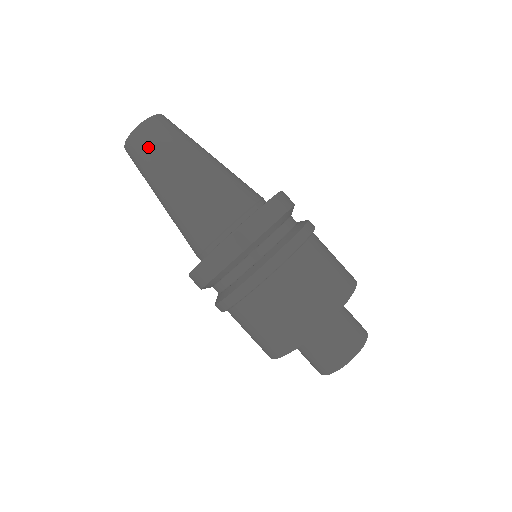
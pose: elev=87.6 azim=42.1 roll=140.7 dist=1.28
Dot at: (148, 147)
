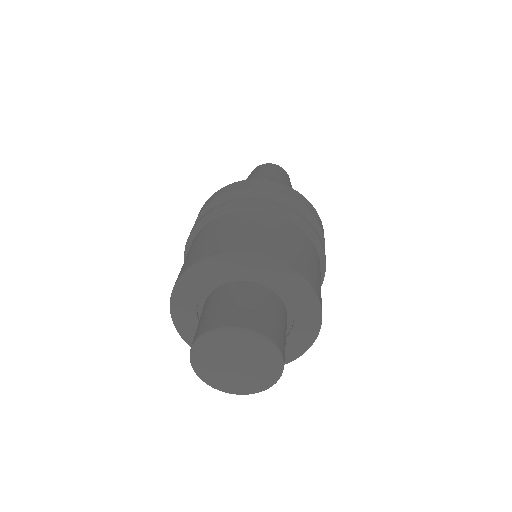
Dot at: occluded
